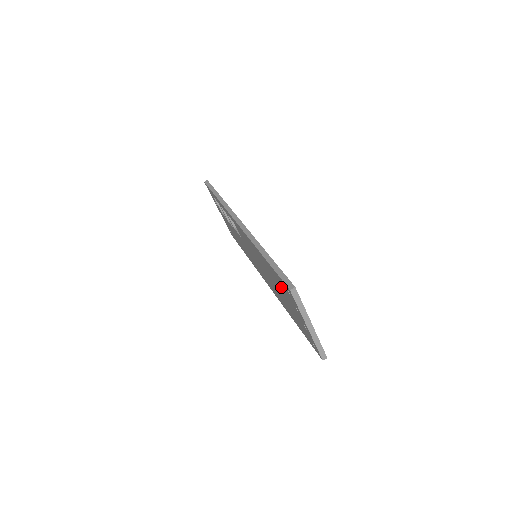
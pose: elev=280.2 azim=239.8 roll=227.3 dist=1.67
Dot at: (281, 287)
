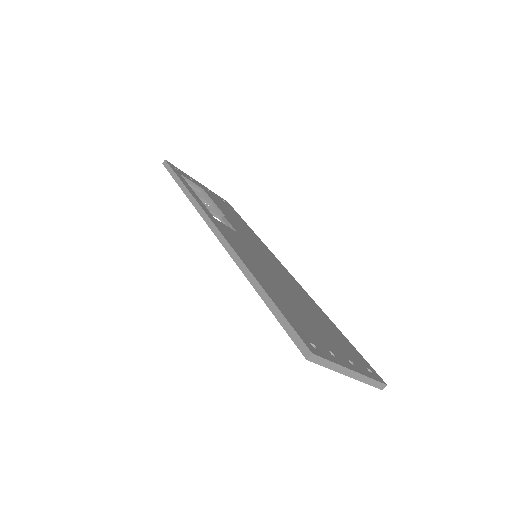
Dot at: occluded
